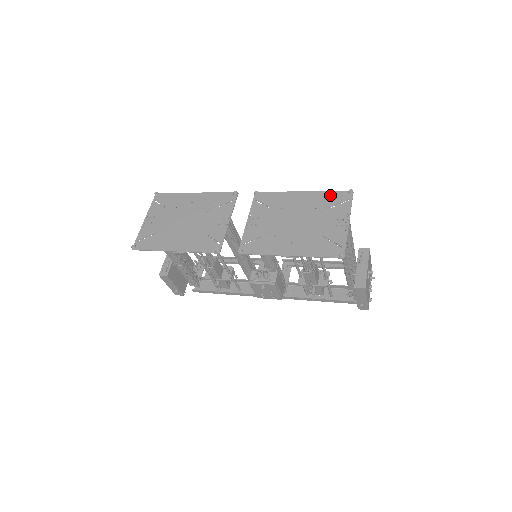
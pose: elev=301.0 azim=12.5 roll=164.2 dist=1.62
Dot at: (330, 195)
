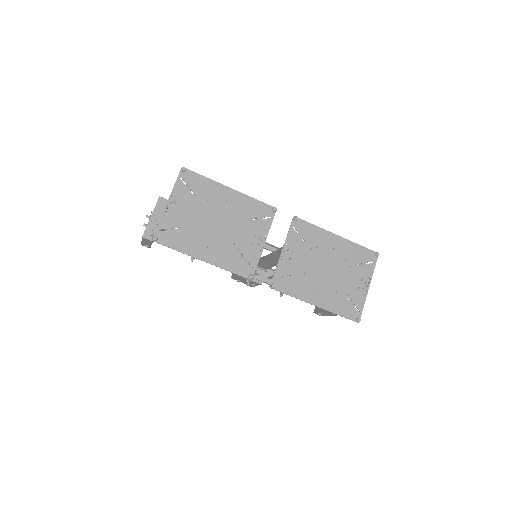
Dot at: (360, 250)
